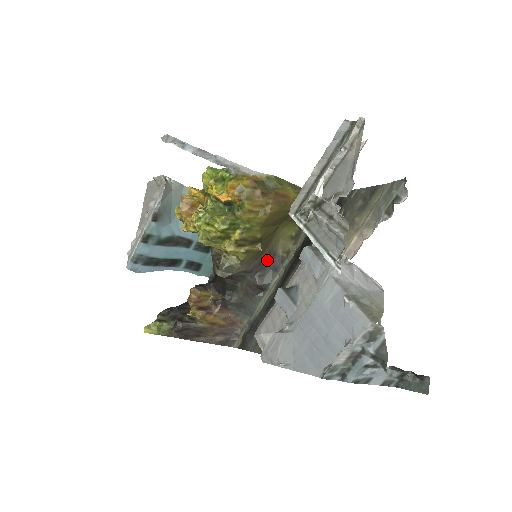
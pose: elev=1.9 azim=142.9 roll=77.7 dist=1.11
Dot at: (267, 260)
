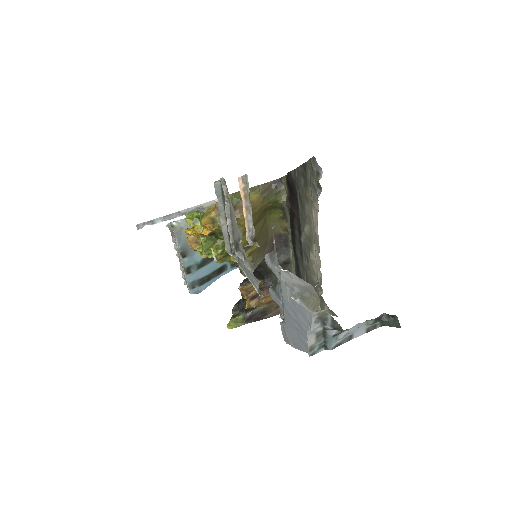
Dot at: (276, 243)
